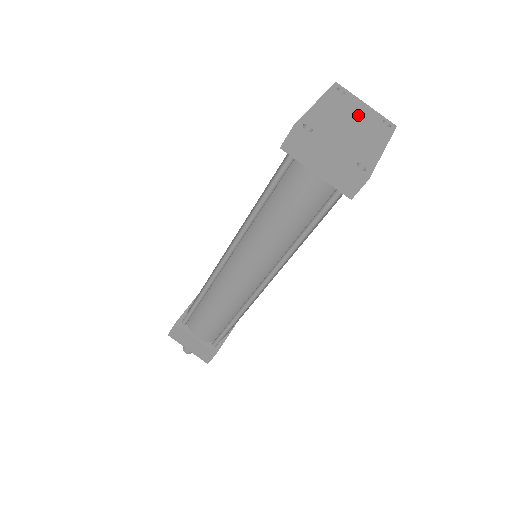
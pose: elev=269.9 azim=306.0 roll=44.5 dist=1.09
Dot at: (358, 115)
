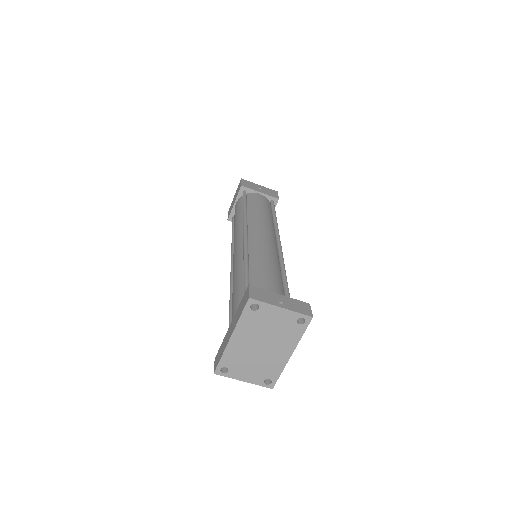
Dot at: (270, 329)
